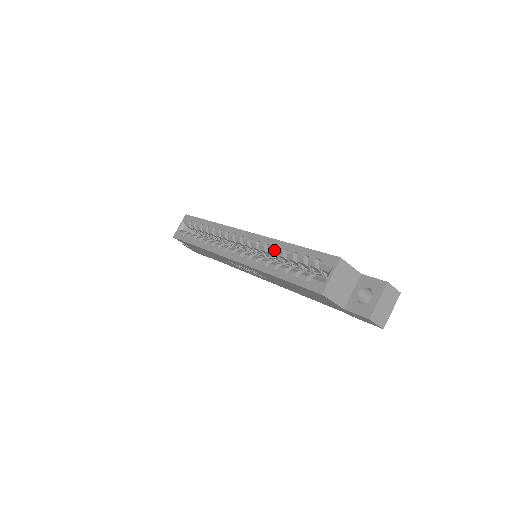
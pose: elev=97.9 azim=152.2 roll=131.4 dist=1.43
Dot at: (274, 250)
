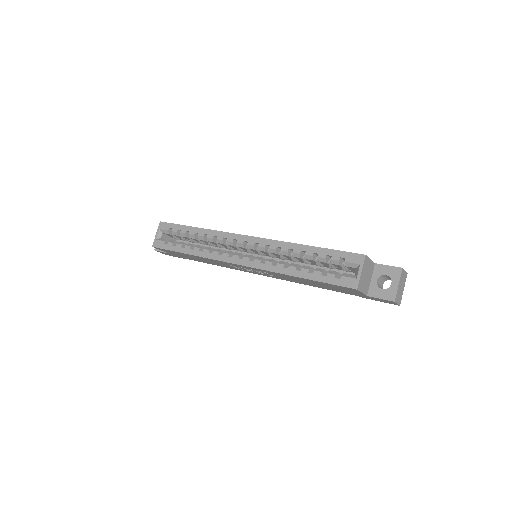
Dot at: (288, 252)
